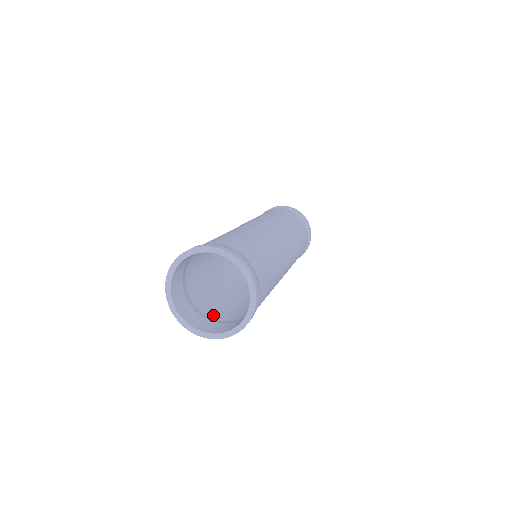
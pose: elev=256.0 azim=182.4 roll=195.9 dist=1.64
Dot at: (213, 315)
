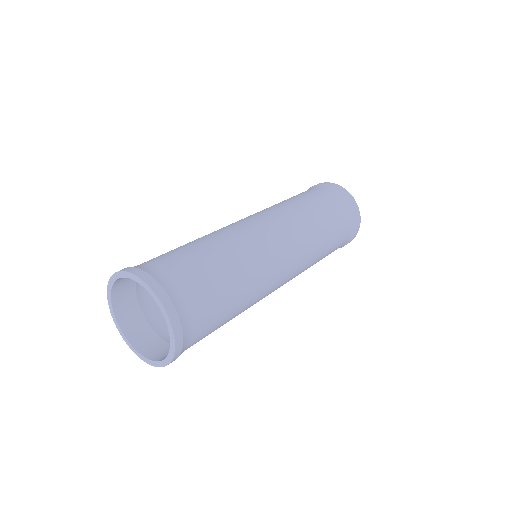
Dot at: occluded
